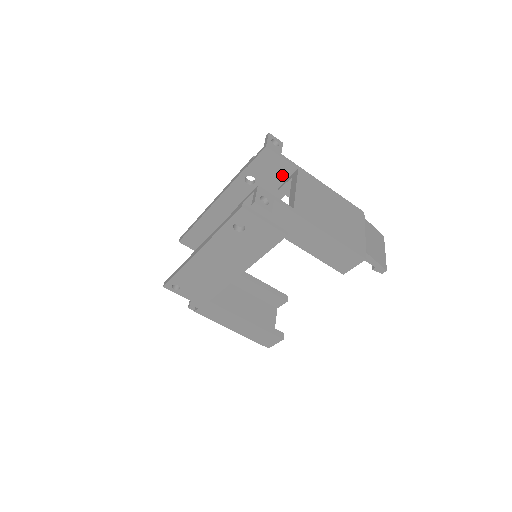
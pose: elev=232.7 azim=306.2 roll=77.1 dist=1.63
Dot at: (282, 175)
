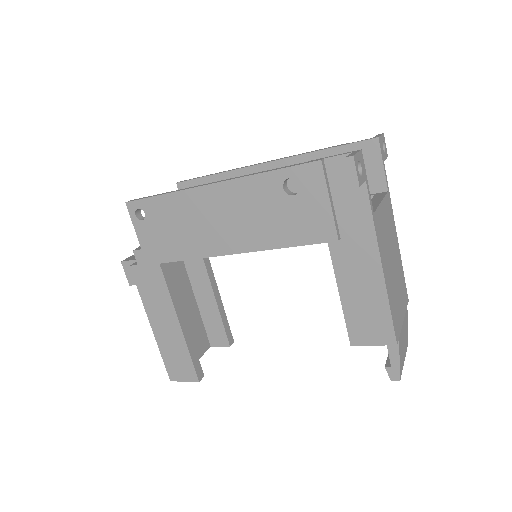
Dot at: occluded
